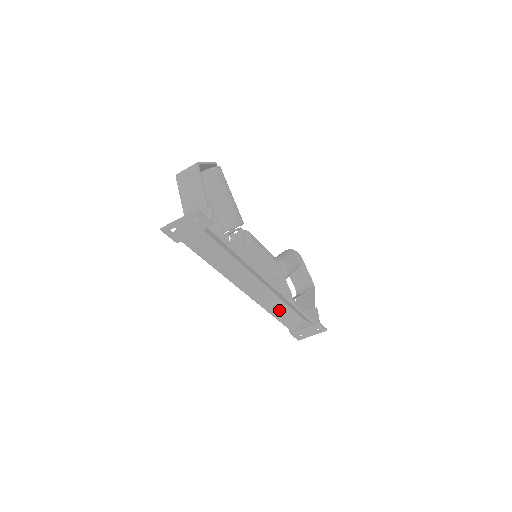
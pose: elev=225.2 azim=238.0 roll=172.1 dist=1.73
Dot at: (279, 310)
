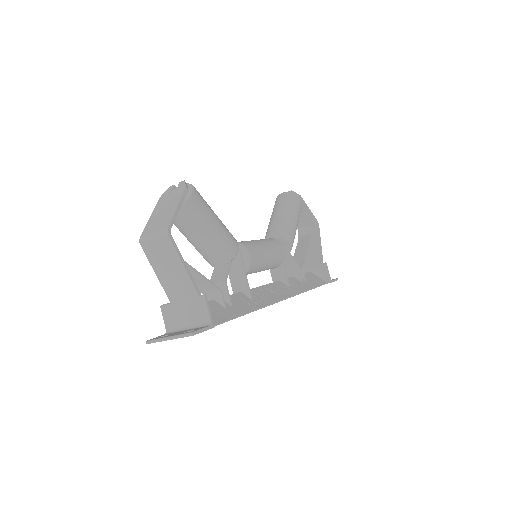
Dot at: occluded
